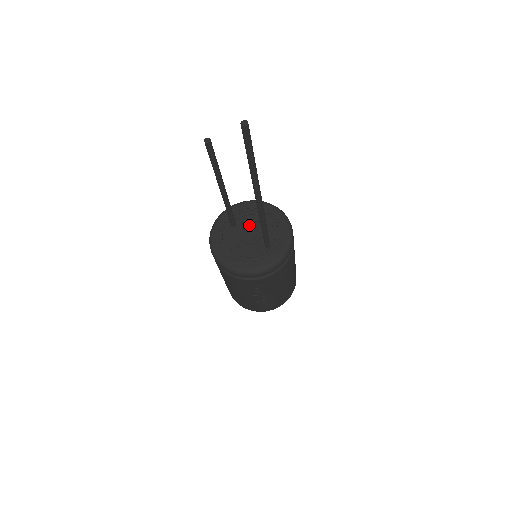
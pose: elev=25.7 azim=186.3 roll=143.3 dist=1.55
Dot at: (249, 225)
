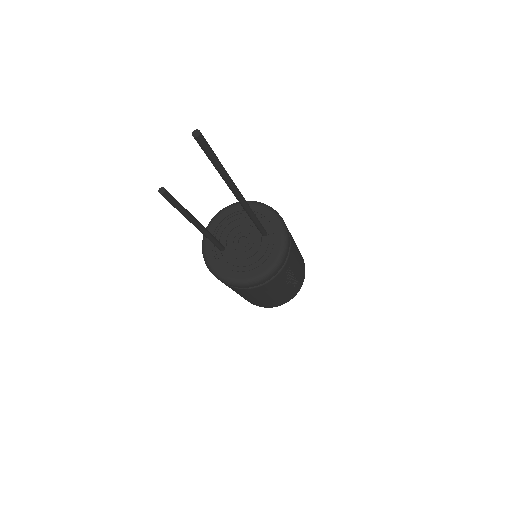
Dot at: (233, 236)
